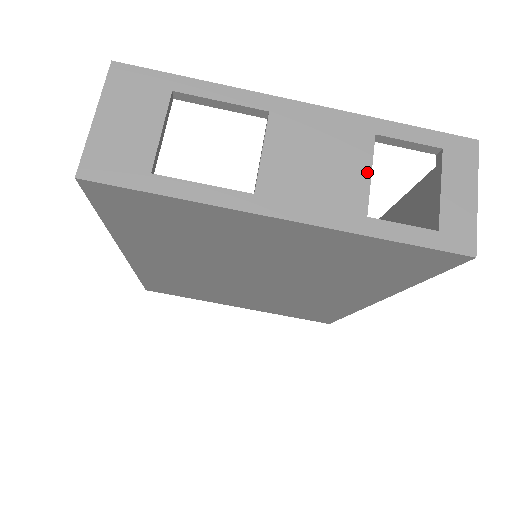
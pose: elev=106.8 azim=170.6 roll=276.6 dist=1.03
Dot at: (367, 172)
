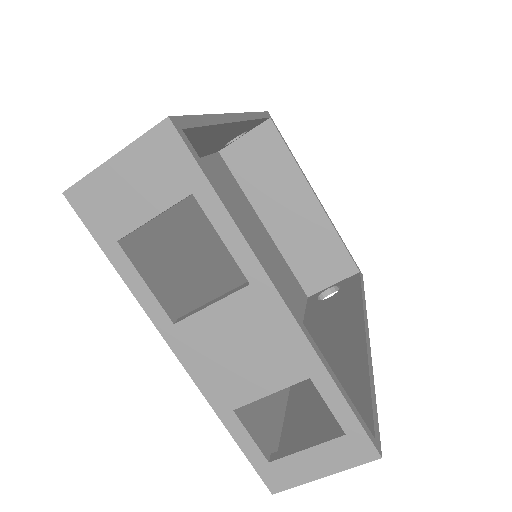
Dot at: (269, 391)
